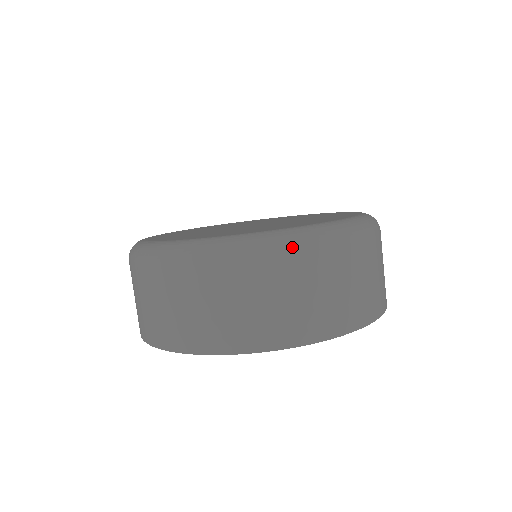
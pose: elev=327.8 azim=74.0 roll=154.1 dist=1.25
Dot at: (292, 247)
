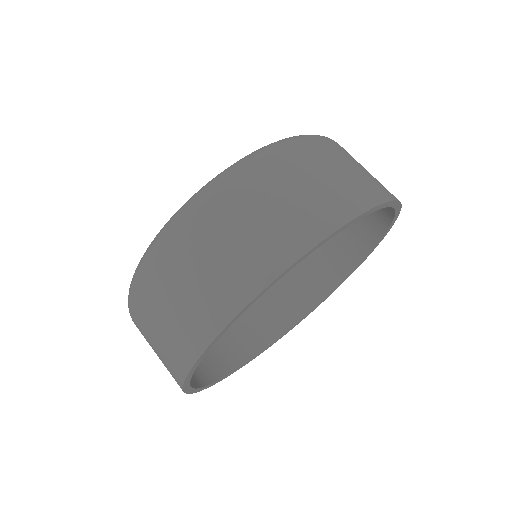
Dot at: (331, 139)
